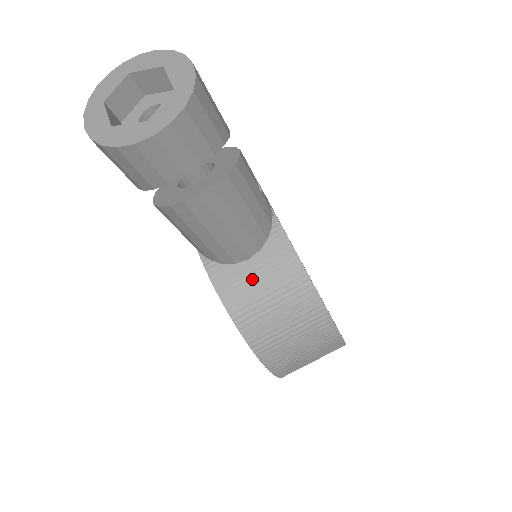
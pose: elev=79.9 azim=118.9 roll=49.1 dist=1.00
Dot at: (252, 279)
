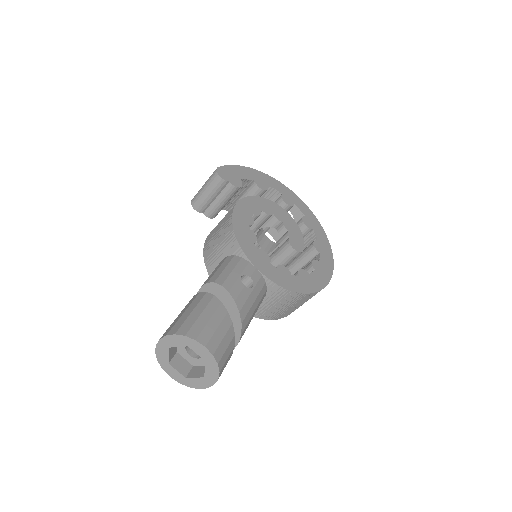
Dot at: (269, 306)
